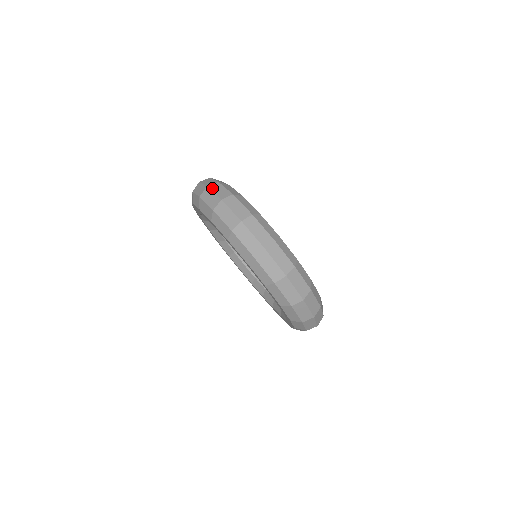
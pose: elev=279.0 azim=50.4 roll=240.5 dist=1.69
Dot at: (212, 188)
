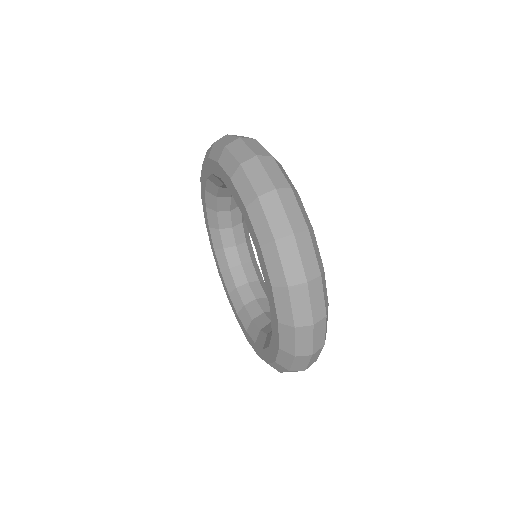
Dot at: occluded
